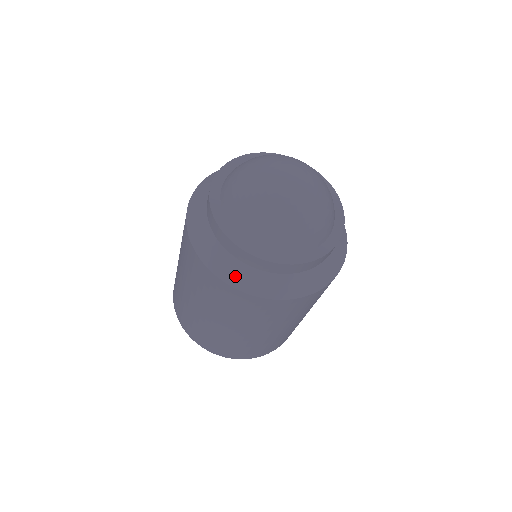
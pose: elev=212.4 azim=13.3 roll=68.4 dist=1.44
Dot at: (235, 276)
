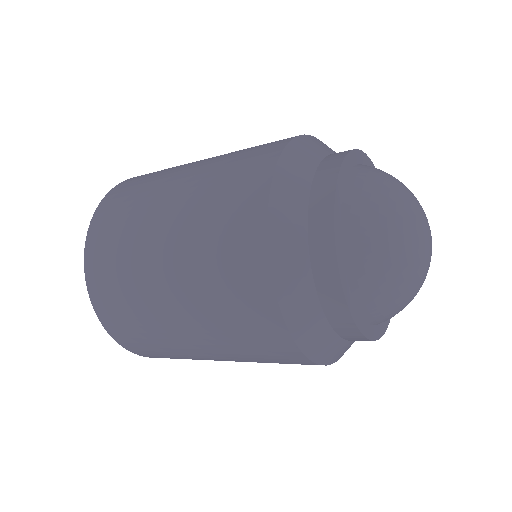
Dot at: occluded
